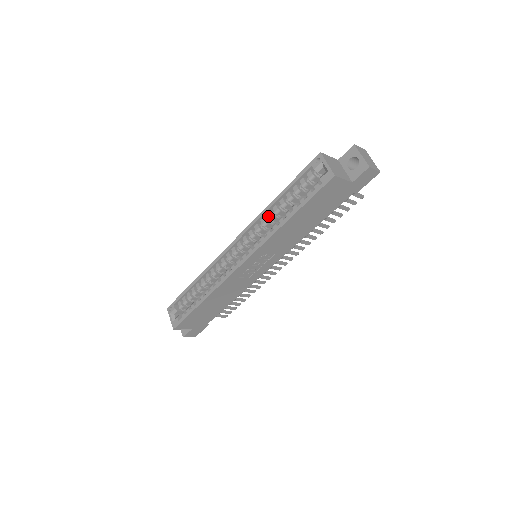
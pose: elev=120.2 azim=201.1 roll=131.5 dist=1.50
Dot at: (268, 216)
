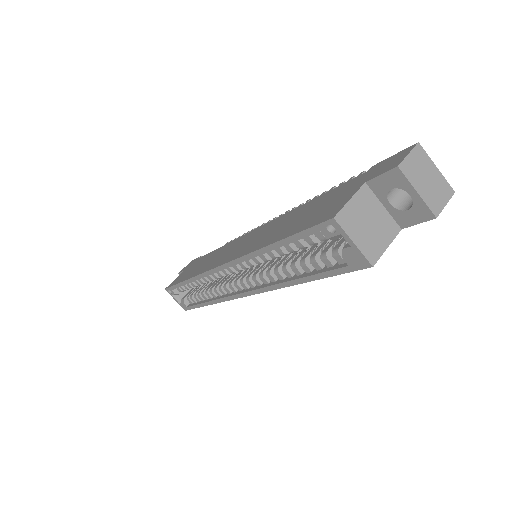
Dot at: (261, 258)
